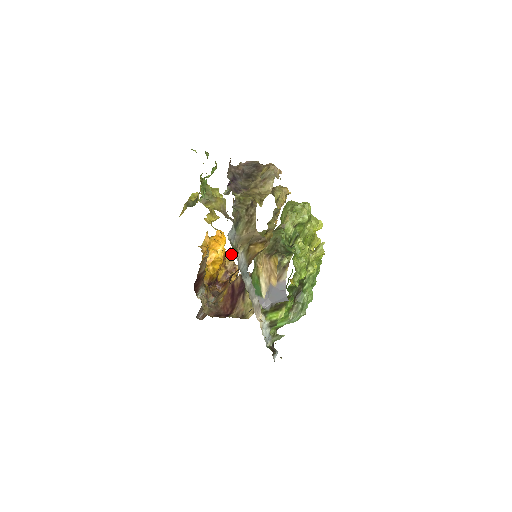
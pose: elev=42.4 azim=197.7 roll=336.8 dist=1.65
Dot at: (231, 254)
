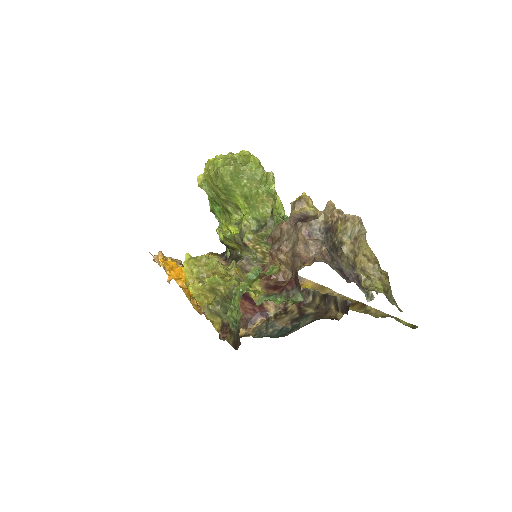
Dot at: (167, 260)
